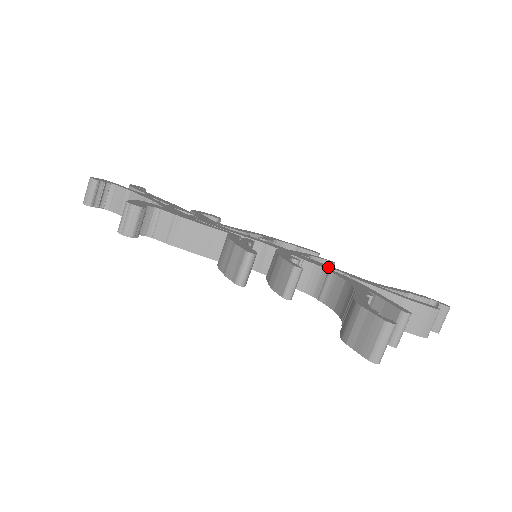
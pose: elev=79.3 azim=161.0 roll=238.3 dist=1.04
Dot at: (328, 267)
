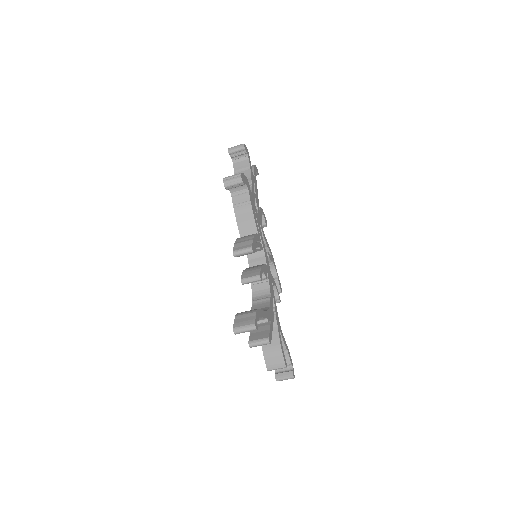
Dot at: (273, 297)
